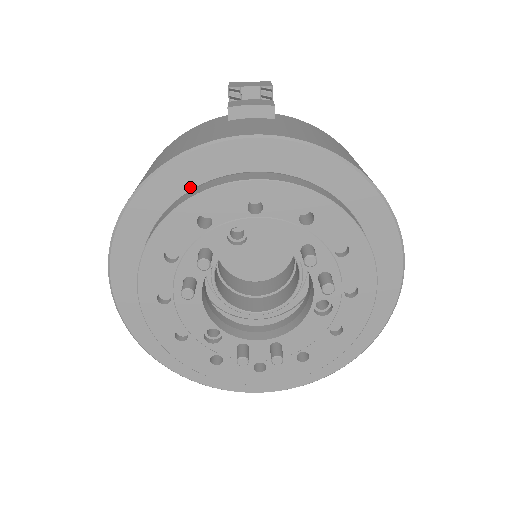
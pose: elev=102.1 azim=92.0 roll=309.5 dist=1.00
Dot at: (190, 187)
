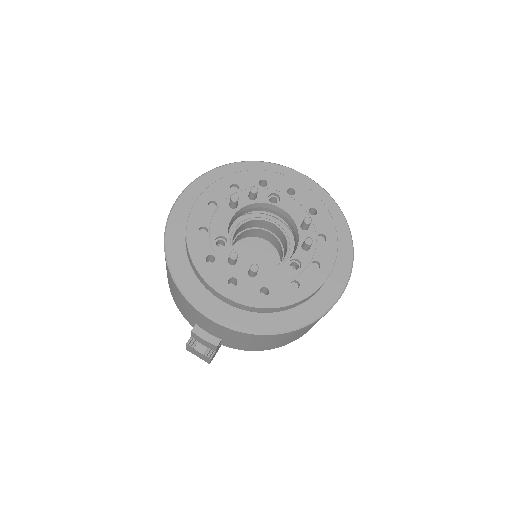
Dot at: occluded
